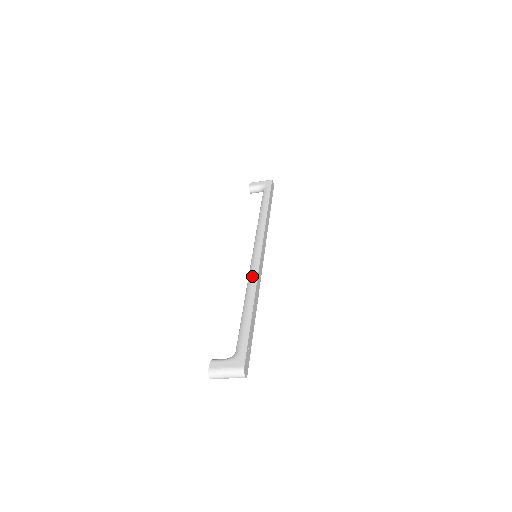
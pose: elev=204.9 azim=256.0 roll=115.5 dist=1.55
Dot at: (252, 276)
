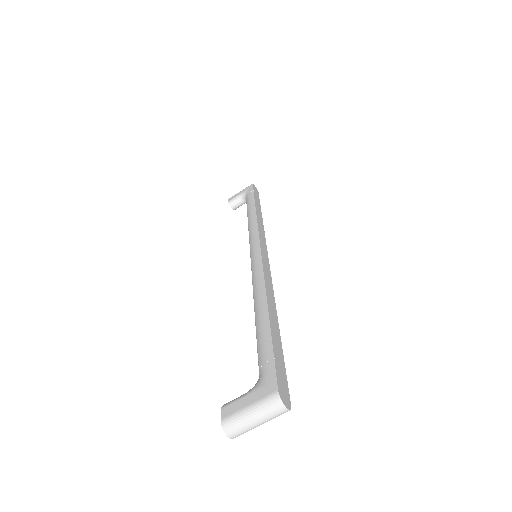
Dot at: (255, 275)
